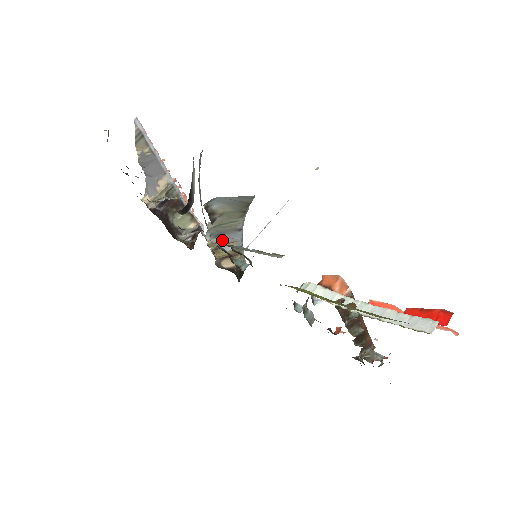
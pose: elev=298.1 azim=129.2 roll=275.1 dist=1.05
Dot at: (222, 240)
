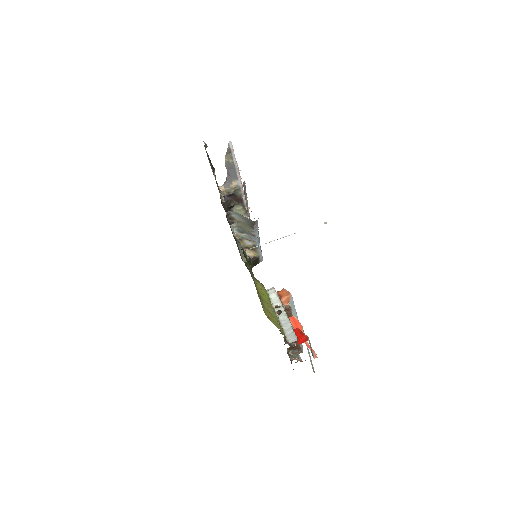
Dot at: (245, 236)
